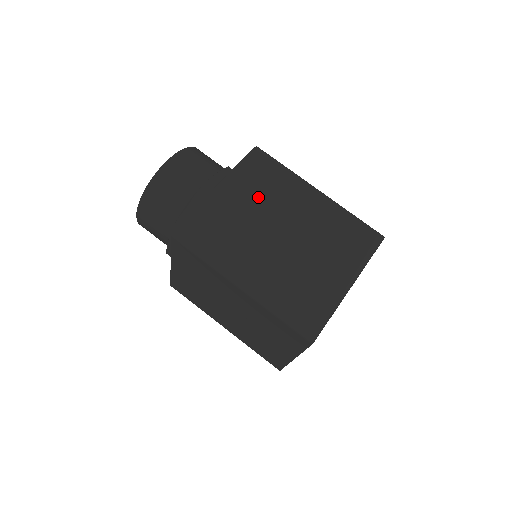
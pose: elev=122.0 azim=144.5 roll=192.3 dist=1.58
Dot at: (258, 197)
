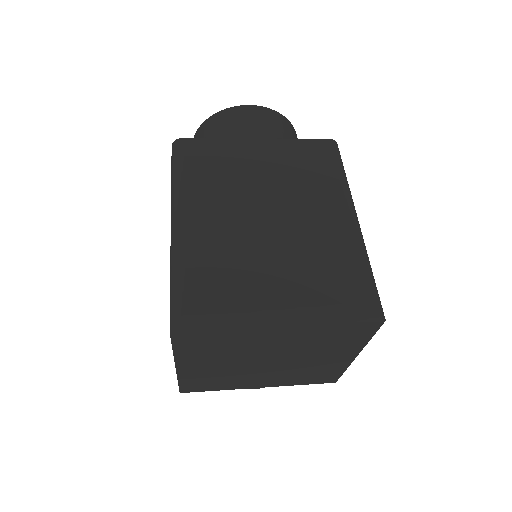
Dot at: (282, 173)
